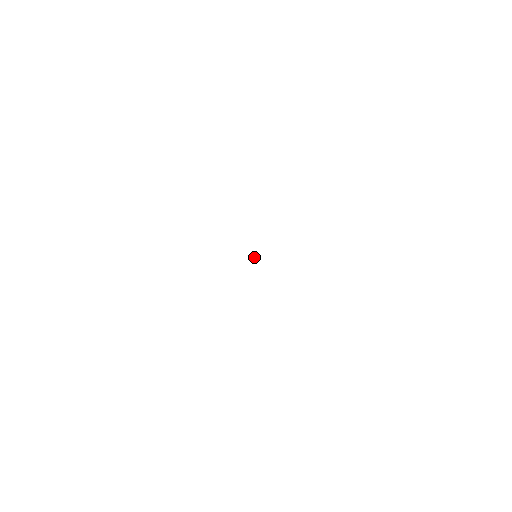
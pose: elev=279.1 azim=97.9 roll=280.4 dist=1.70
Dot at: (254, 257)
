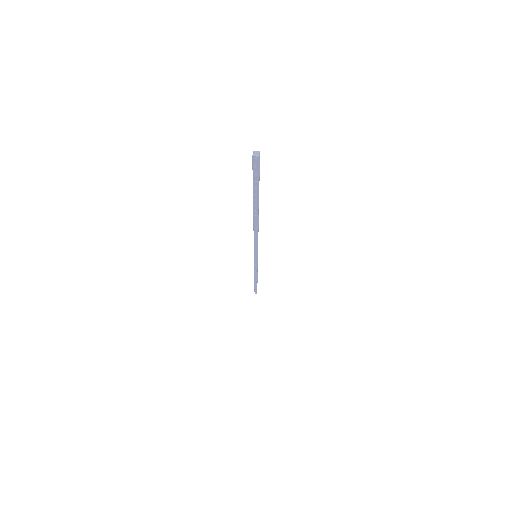
Dot at: (258, 196)
